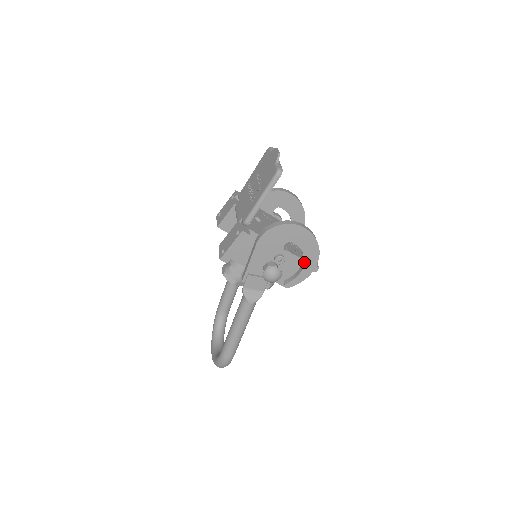
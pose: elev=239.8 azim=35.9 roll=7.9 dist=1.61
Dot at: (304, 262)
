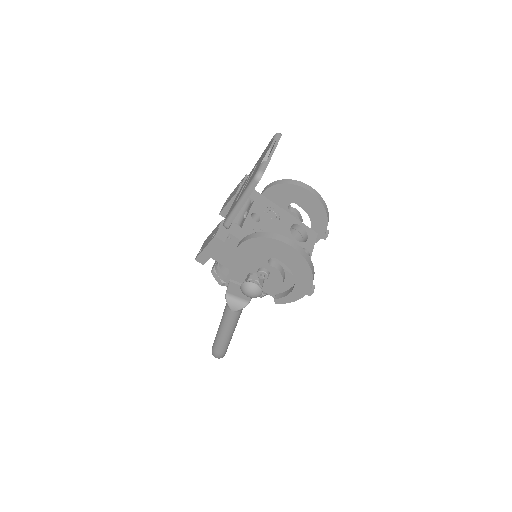
Dot at: (295, 282)
